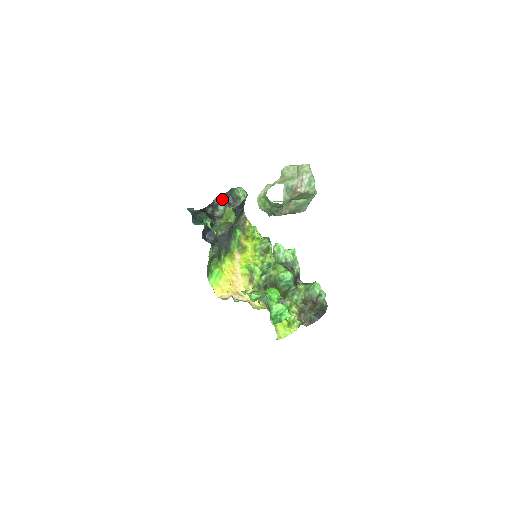
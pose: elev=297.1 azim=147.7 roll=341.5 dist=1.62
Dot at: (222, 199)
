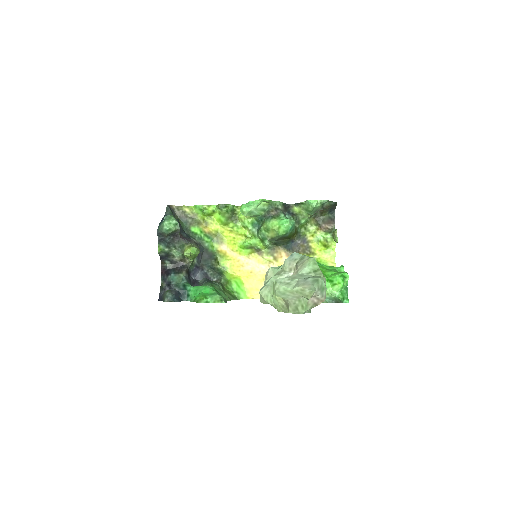
Dot at: (164, 247)
